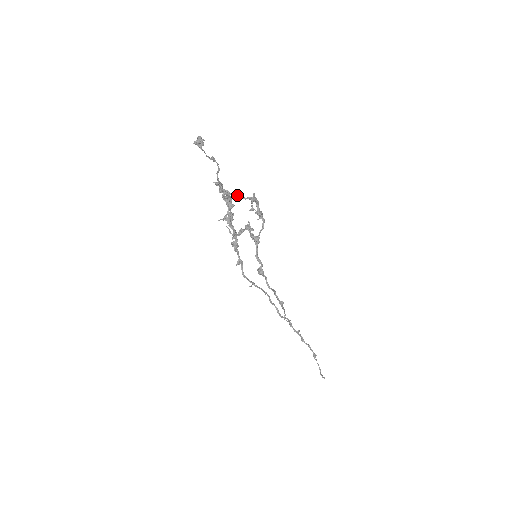
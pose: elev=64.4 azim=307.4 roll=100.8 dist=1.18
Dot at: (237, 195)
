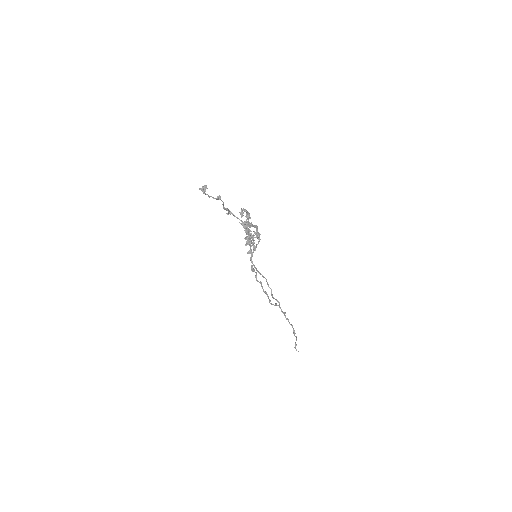
Dot at: (239, 219)
